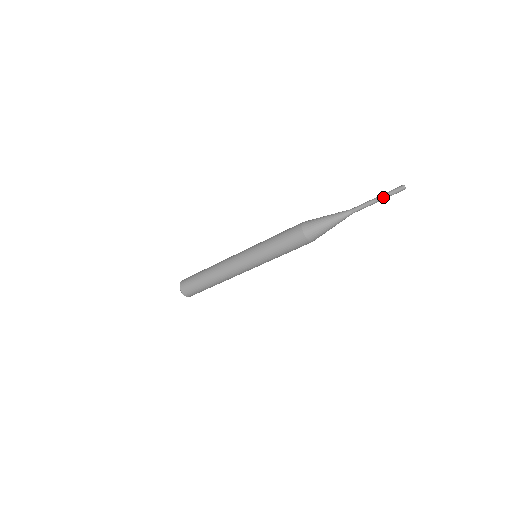
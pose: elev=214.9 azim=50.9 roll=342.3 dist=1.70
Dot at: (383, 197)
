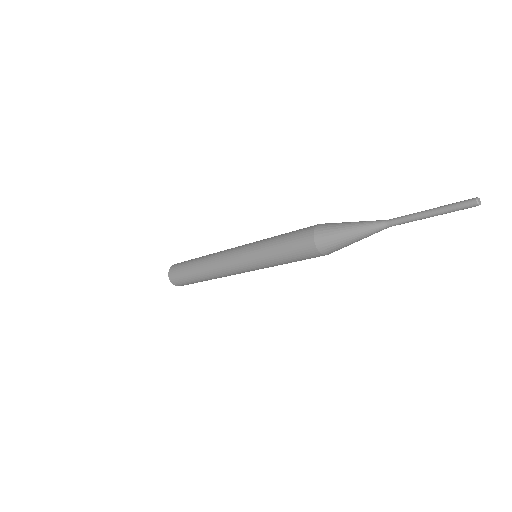
Dot at: occluded
